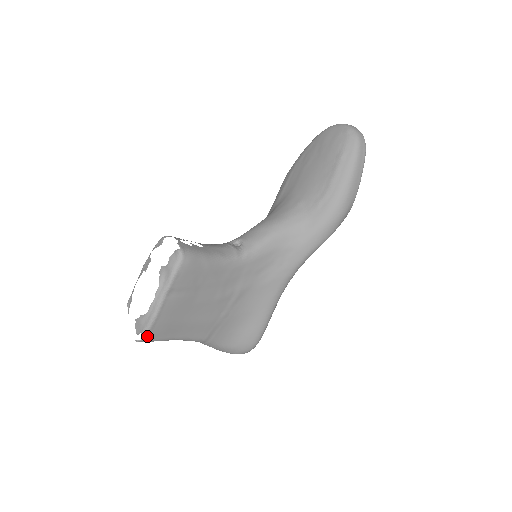
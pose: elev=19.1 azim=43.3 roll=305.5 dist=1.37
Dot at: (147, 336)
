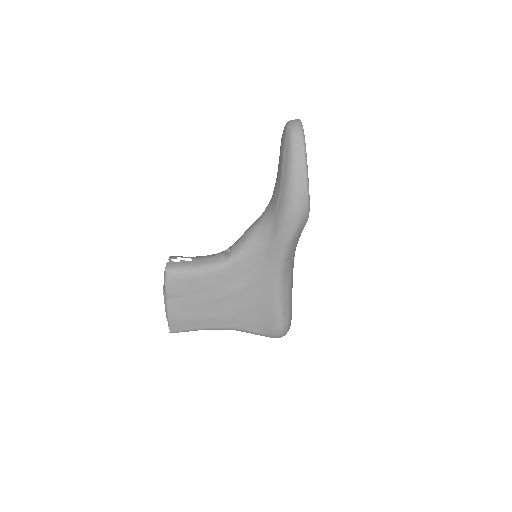
Dot at: (172, 329)
